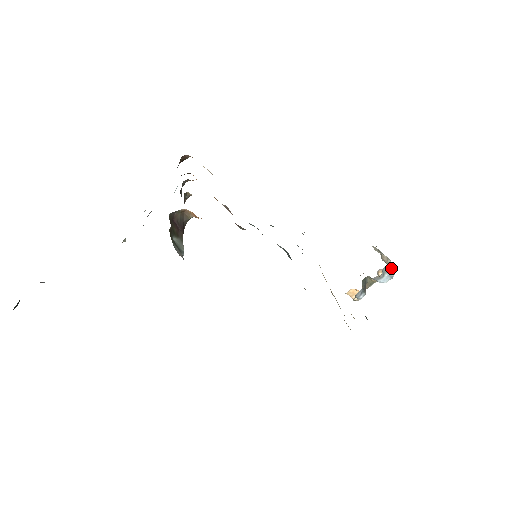
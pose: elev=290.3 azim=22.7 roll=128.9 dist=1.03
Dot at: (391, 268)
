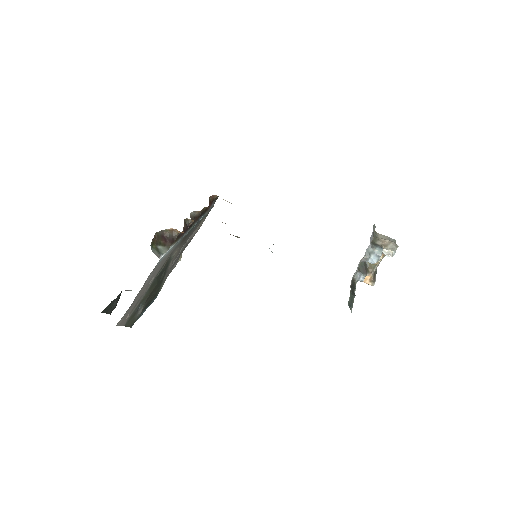
Dot at: (379, 249)
